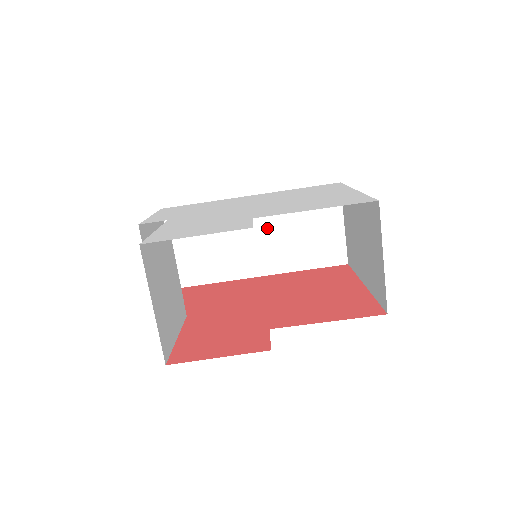
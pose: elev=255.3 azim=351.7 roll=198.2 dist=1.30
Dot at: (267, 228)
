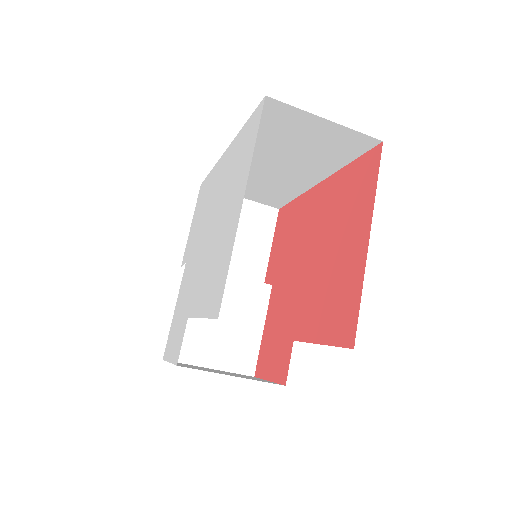
Dot at: (271, 159)
